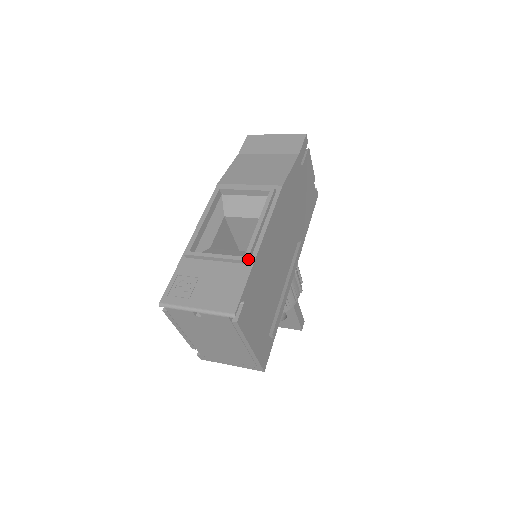
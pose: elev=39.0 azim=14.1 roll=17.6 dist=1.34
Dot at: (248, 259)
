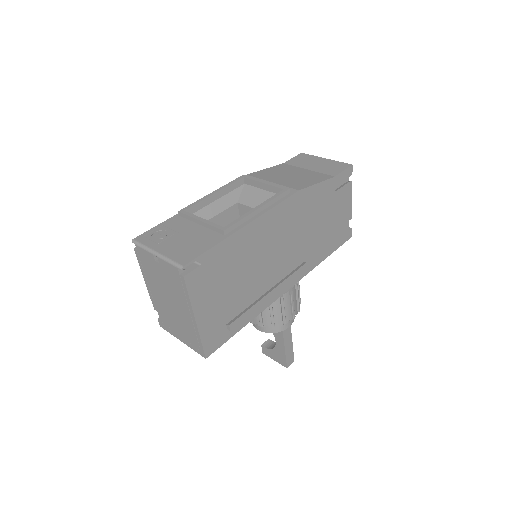
Dot at: (226, 230)
